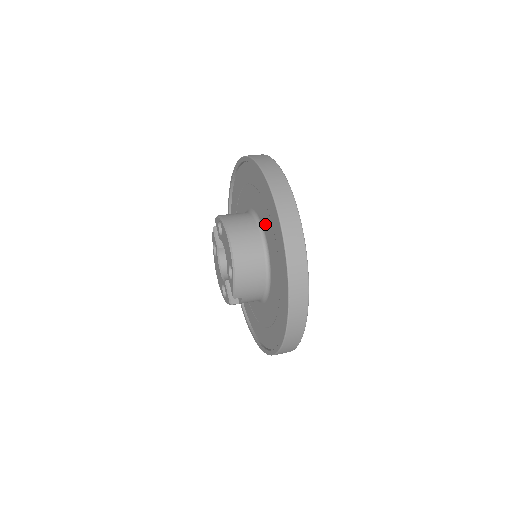
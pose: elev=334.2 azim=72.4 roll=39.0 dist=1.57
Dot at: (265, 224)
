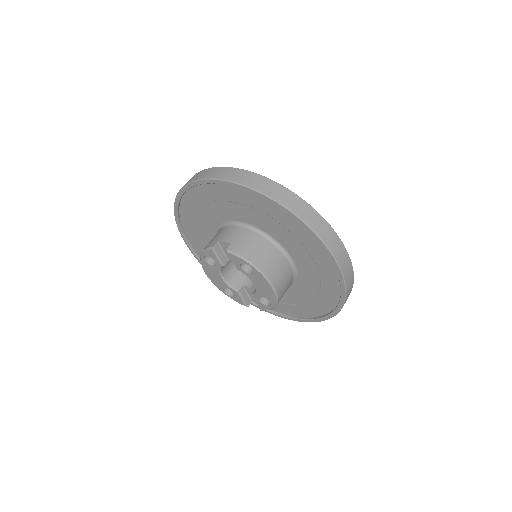
Dot at: (300, 262)
